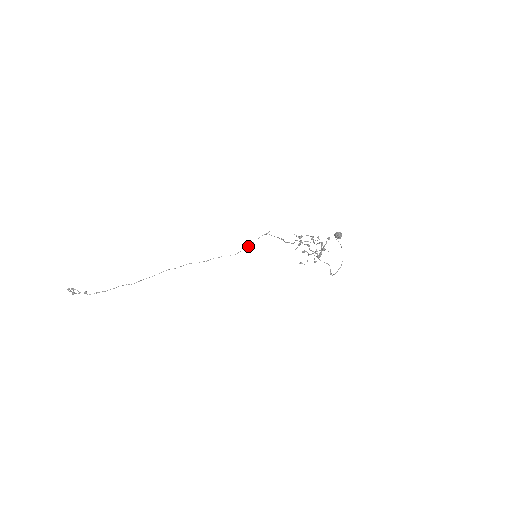
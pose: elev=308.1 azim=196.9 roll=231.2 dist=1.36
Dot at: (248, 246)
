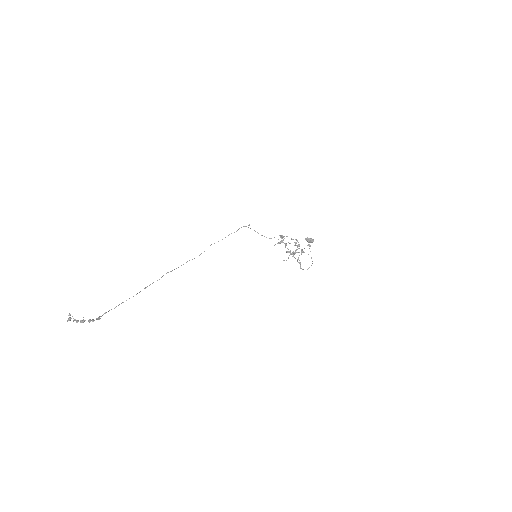
Dot at: occluded
